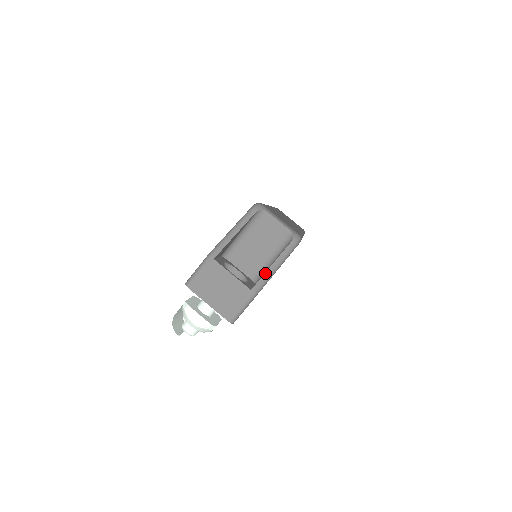
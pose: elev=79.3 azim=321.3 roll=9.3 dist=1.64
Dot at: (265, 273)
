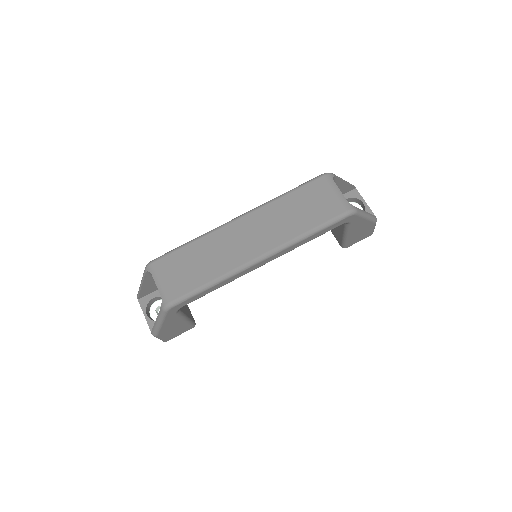
Dot at: (154, 325)
